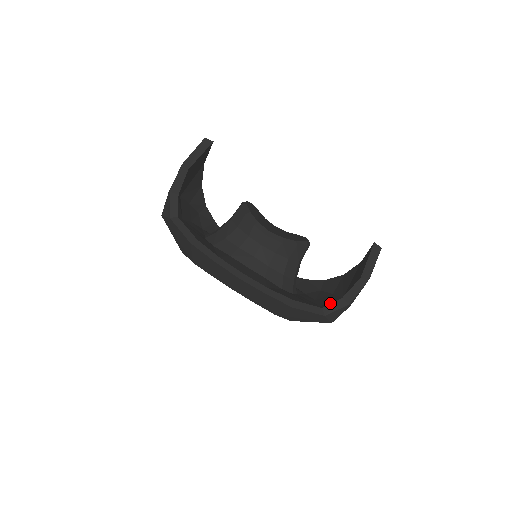
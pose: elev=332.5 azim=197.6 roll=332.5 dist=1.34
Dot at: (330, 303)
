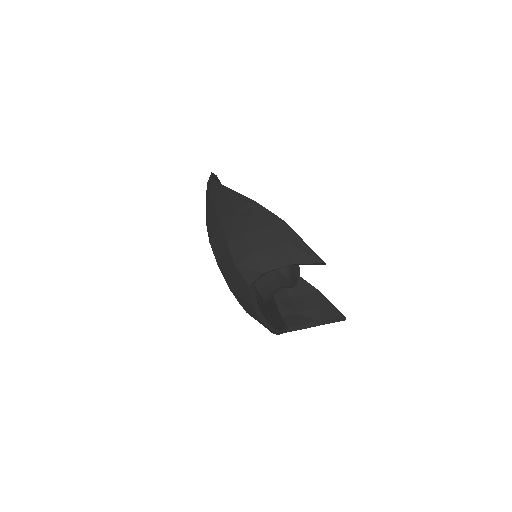
Dot at: (286, 308)
